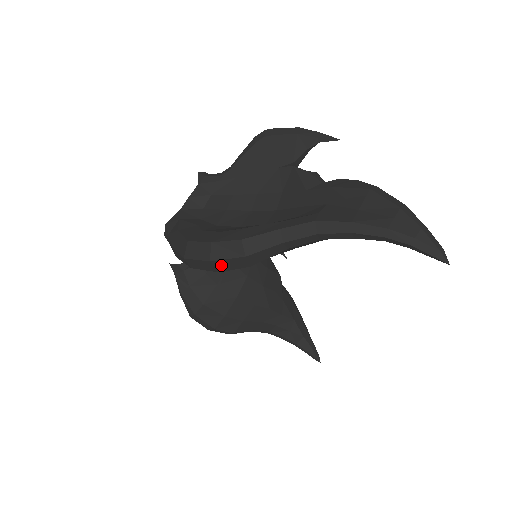
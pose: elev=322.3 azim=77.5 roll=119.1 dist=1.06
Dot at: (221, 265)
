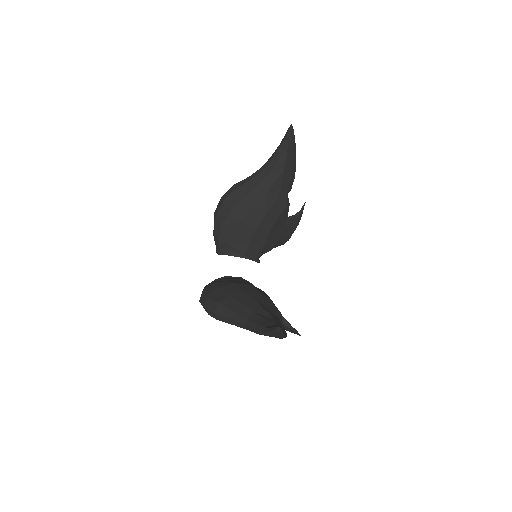
Dot at: (225, 196)
